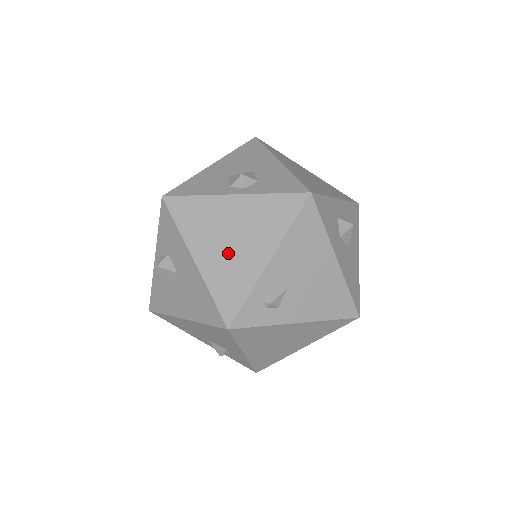
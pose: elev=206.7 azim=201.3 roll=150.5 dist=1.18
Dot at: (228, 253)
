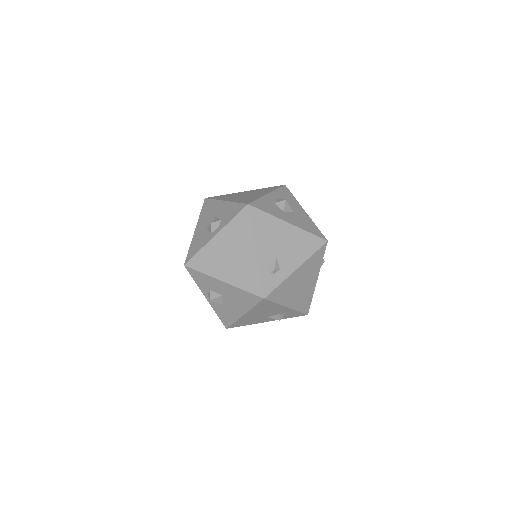
Dot at: (235, 264)
